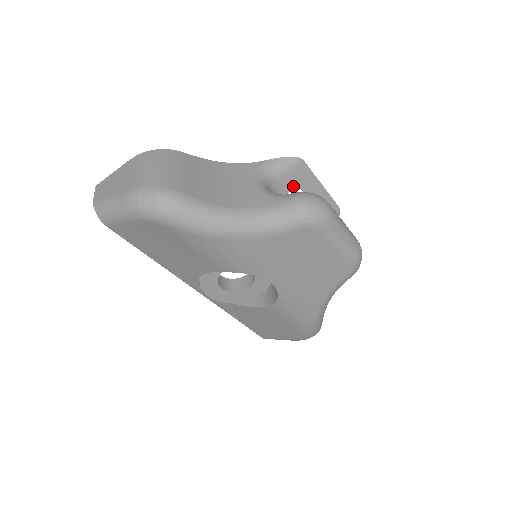
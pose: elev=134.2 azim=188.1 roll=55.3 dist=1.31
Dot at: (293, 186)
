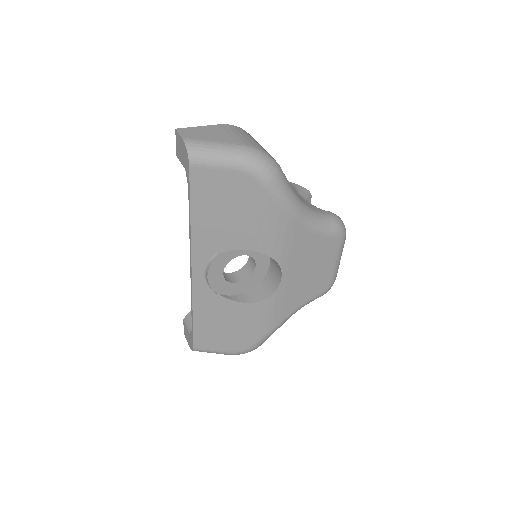
Dot at: occluded
